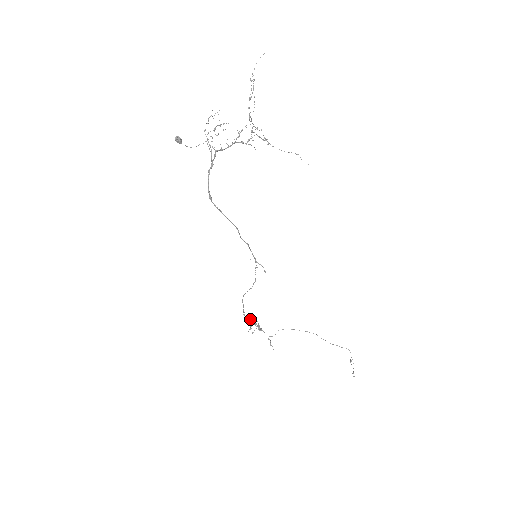
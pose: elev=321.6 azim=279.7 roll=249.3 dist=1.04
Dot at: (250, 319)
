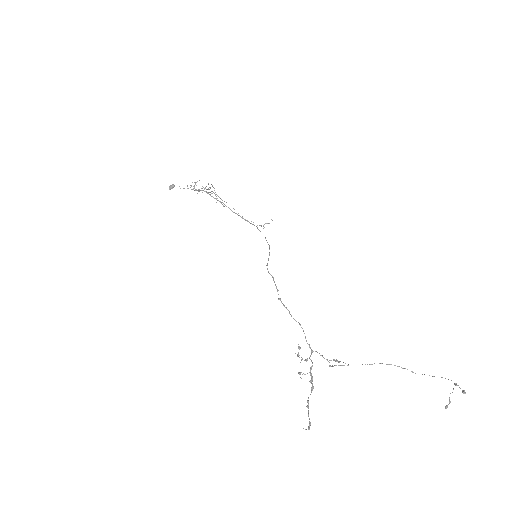
Dot at: occluded
